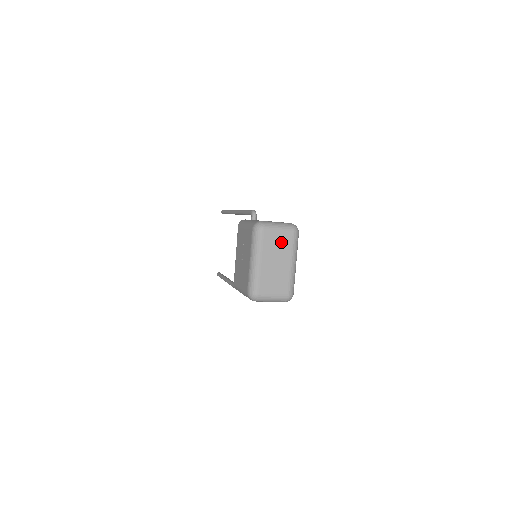
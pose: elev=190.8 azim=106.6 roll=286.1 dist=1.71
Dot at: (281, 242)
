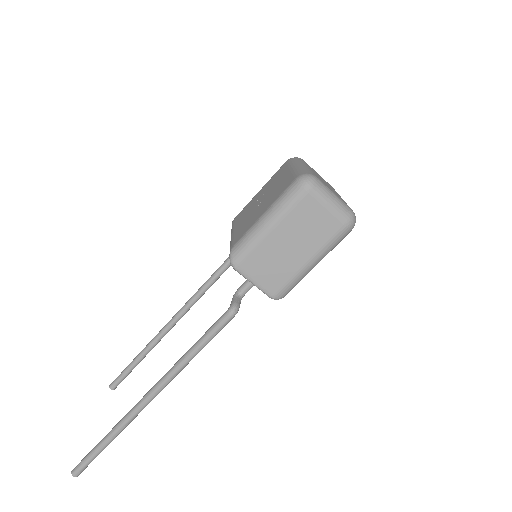
Dot at: (324, 180)
